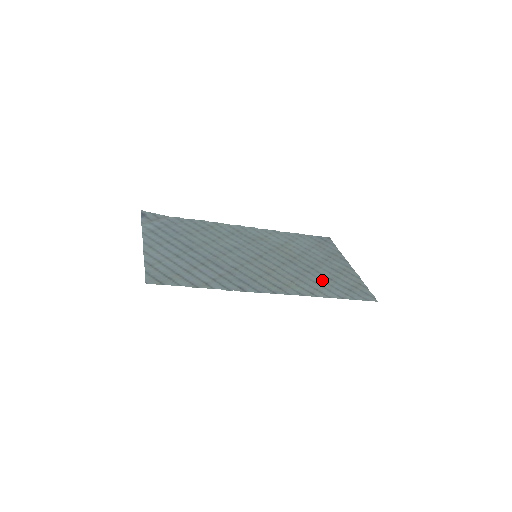
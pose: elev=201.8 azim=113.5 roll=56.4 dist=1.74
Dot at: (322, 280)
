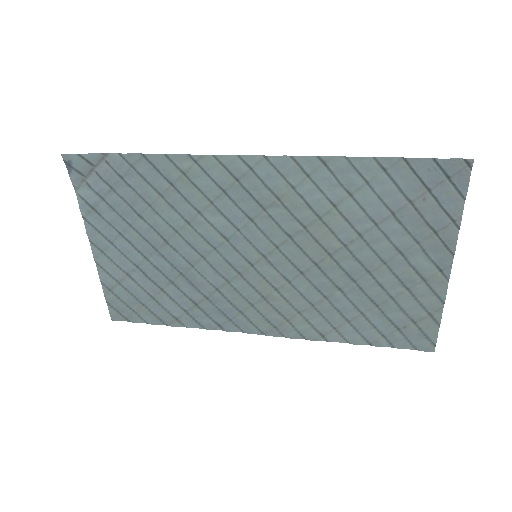
Dot at: (356, 308)
